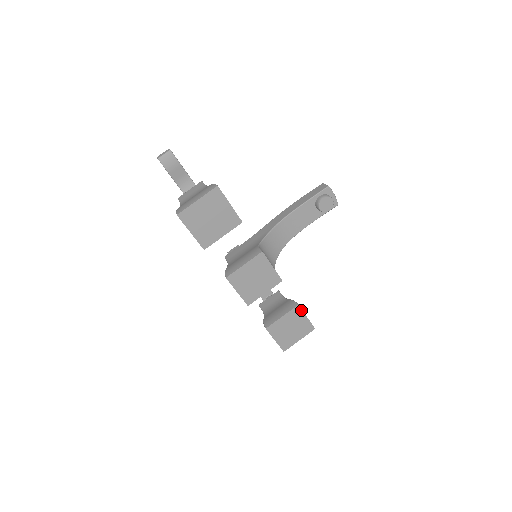
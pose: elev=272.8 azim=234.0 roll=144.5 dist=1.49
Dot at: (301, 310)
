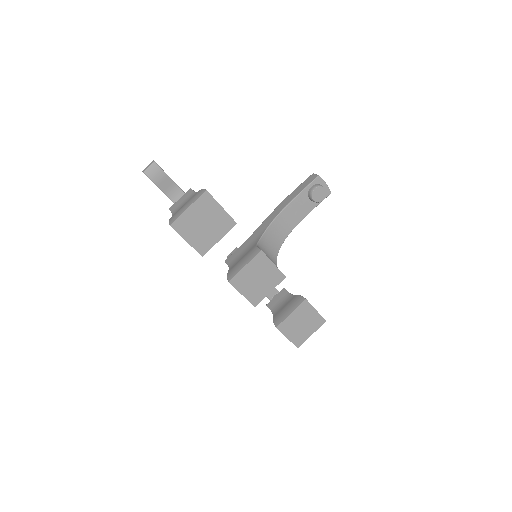
Dot at: (309, 304)
